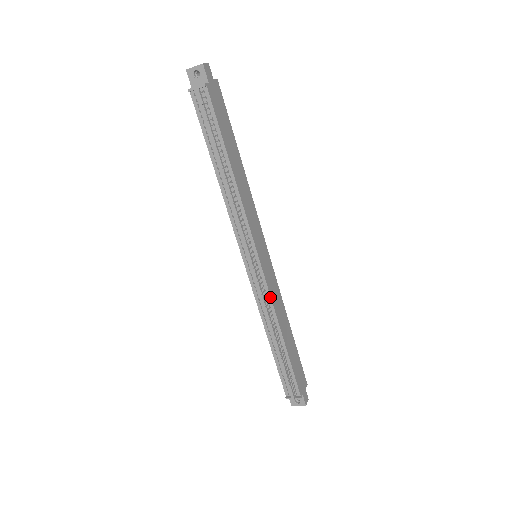
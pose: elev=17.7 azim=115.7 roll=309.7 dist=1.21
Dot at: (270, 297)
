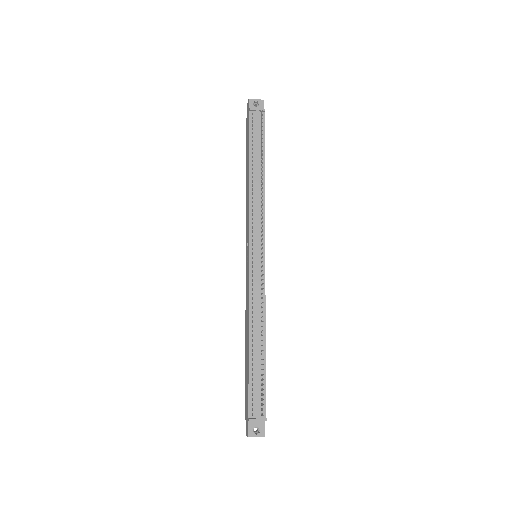
Dot at: occluded
